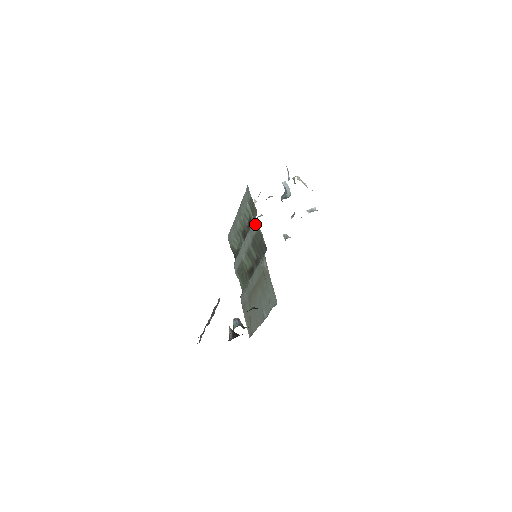
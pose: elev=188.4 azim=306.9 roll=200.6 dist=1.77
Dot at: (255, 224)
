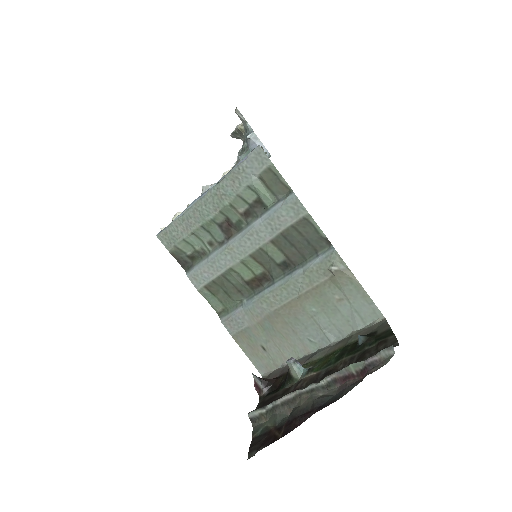
Dot at: (293, 209)
